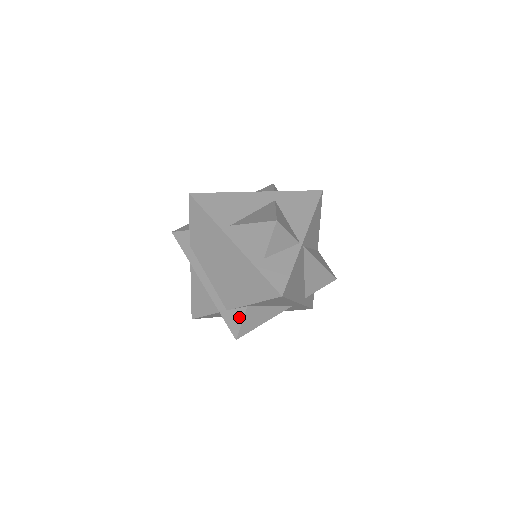
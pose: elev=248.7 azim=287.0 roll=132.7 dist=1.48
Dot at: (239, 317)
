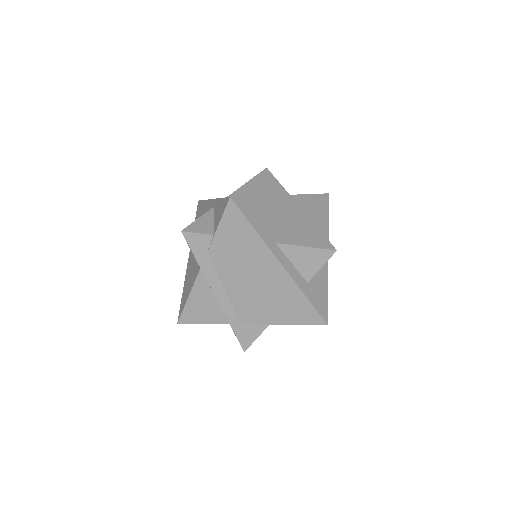
Dot at: (256, 332)
